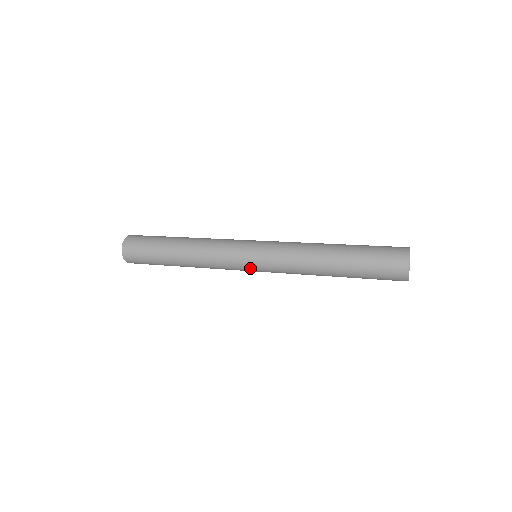
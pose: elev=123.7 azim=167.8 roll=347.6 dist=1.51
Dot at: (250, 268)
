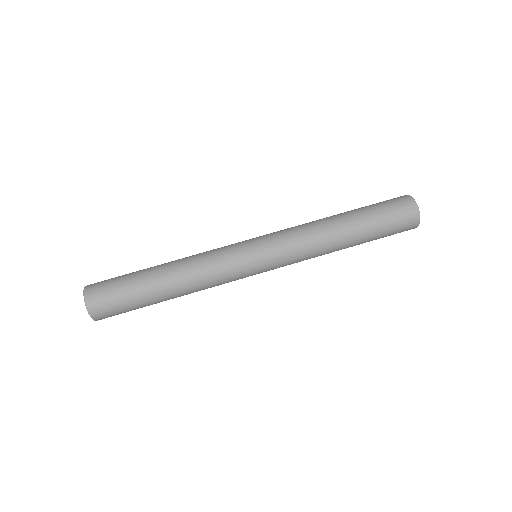
Dot at: (257, 269)
